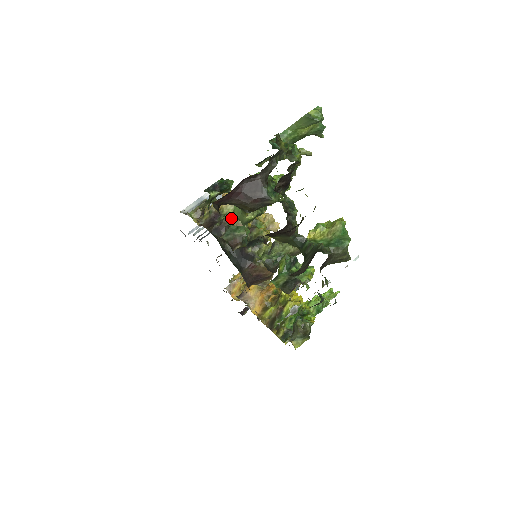
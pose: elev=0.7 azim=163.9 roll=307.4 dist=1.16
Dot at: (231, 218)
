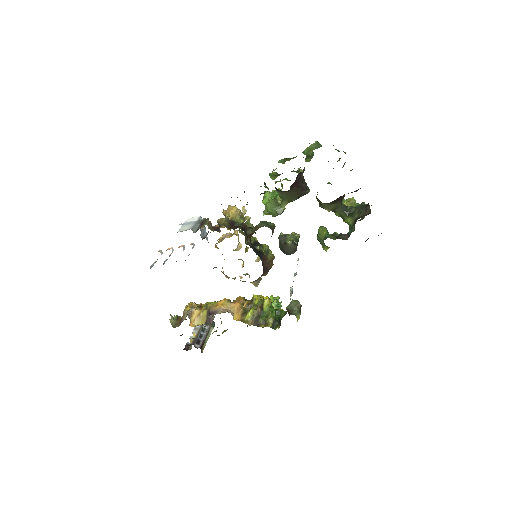
Dot at: occluded
